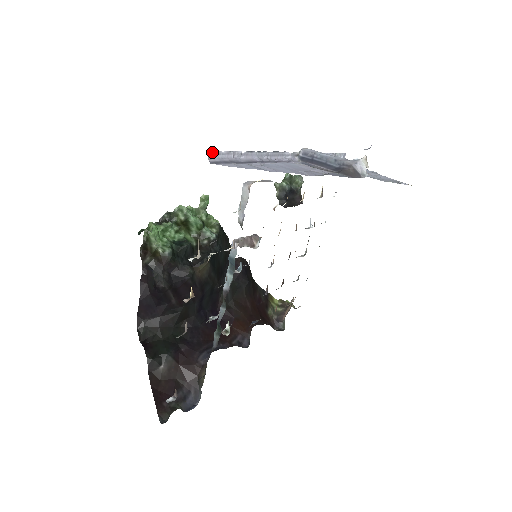
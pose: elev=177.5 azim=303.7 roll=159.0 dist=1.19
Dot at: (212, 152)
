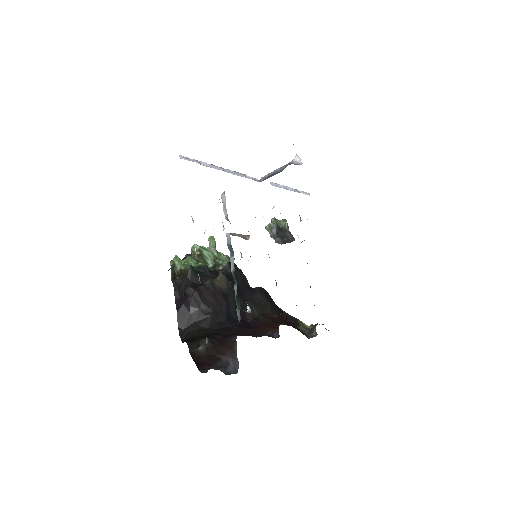
Dot at: (182, 157)
